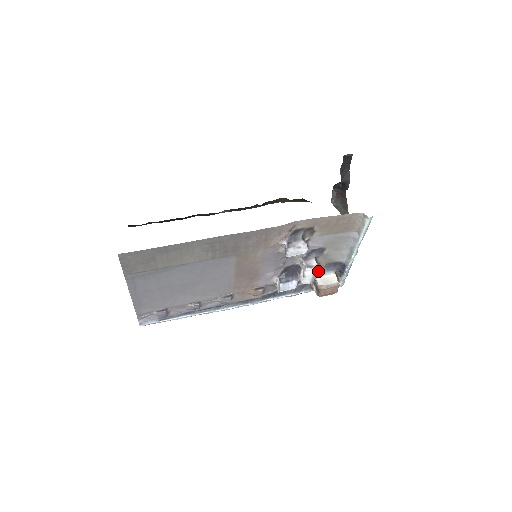
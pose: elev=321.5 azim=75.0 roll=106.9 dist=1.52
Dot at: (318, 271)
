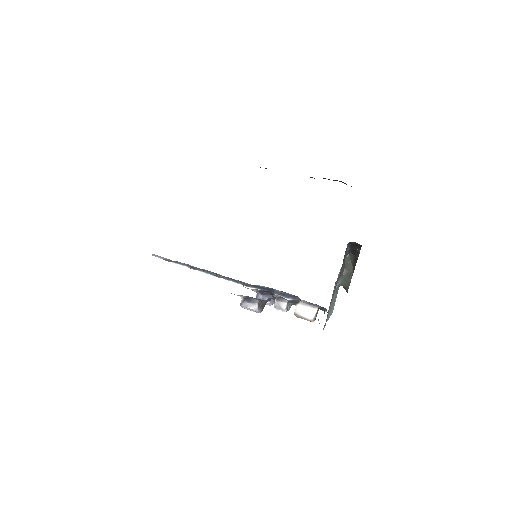
Dot at: (301, 300)
